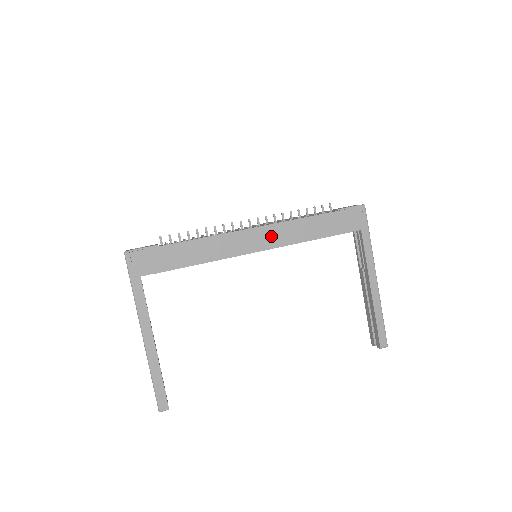
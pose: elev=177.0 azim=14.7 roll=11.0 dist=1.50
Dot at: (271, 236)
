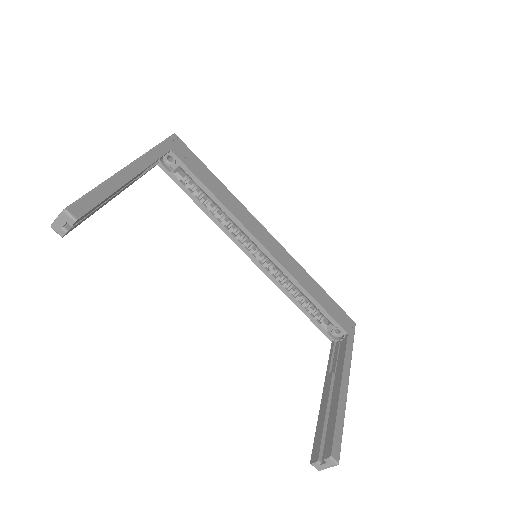
Dot at: (281, 254)
